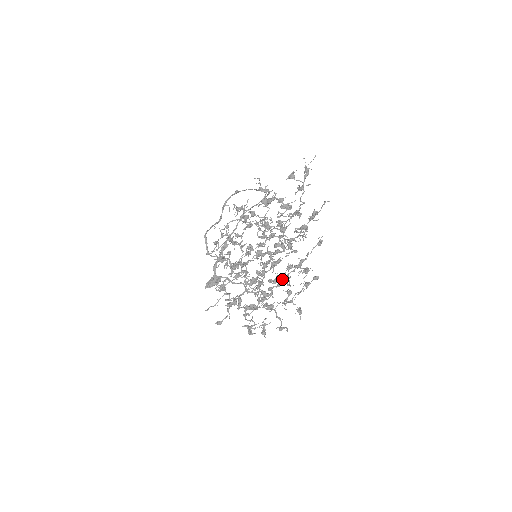
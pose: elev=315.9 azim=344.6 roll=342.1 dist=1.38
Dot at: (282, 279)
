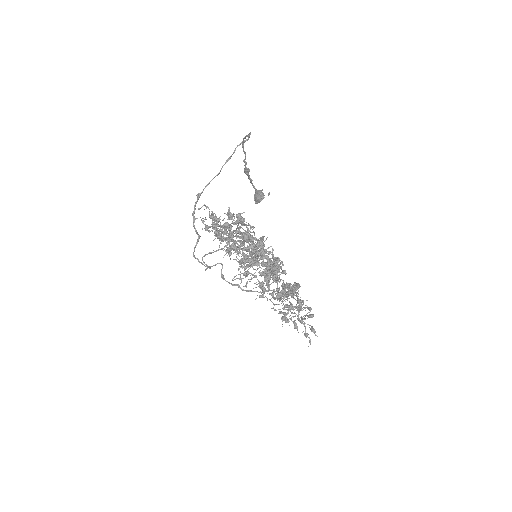
Dot at: (288, 288)
